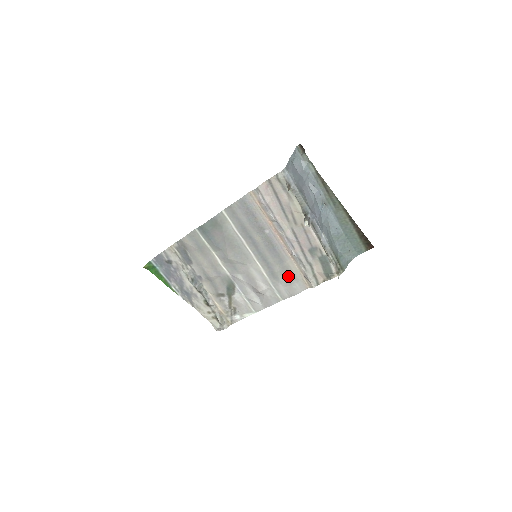
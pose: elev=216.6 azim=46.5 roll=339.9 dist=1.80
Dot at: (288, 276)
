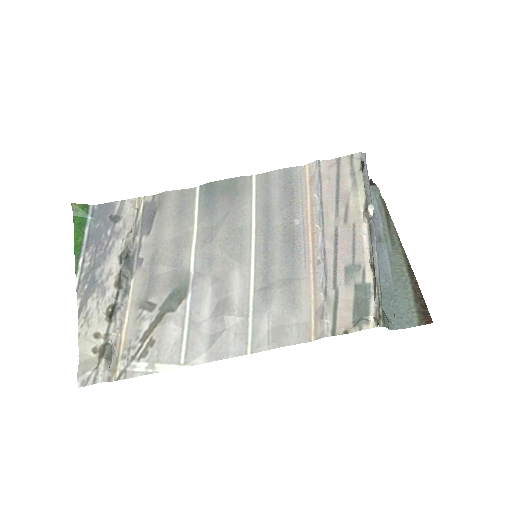
Dot at: (288, 305)
